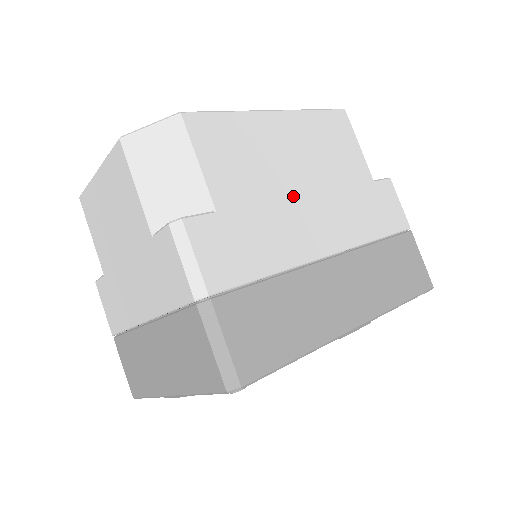
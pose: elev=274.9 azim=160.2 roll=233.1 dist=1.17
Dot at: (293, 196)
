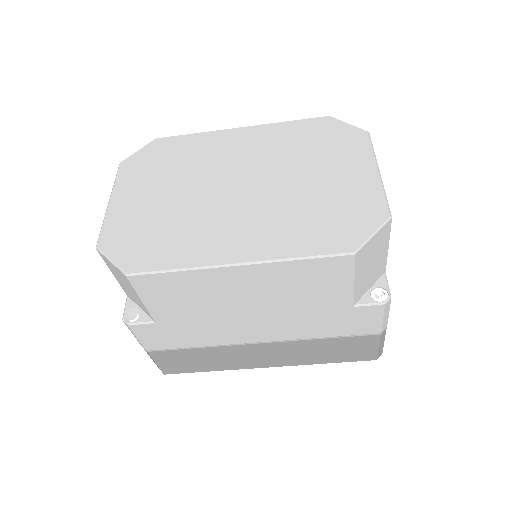
Dot at: (234, 316)
